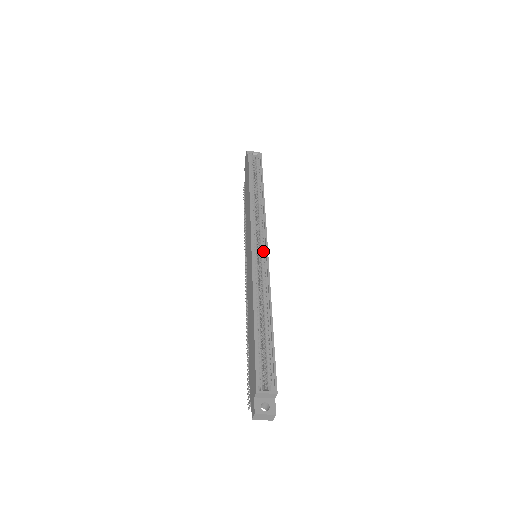
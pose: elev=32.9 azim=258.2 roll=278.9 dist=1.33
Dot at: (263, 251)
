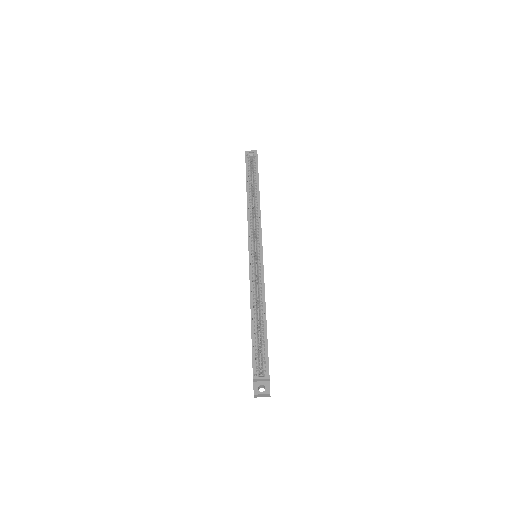
Dot at: (259, 253)
